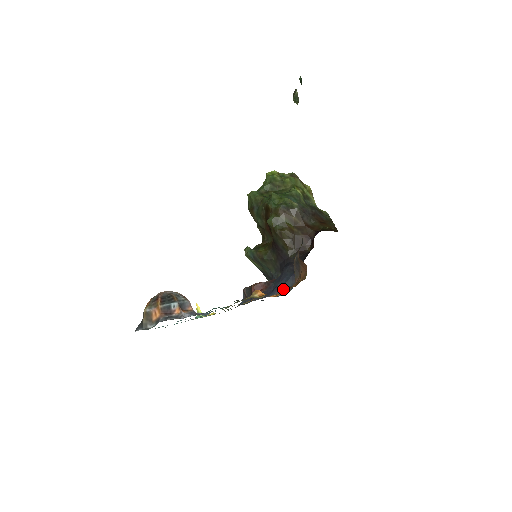
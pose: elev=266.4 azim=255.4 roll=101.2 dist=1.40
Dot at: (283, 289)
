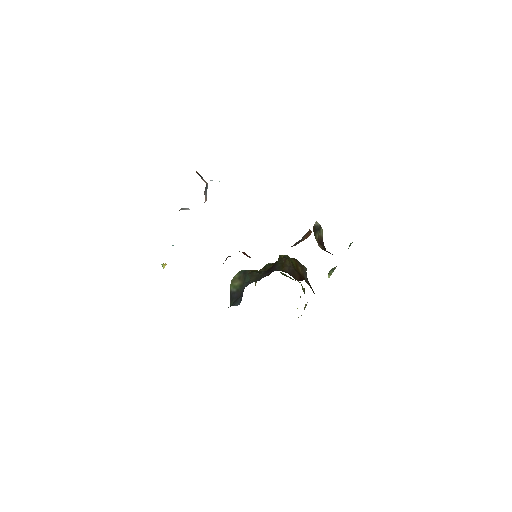
Dot at: occluded
